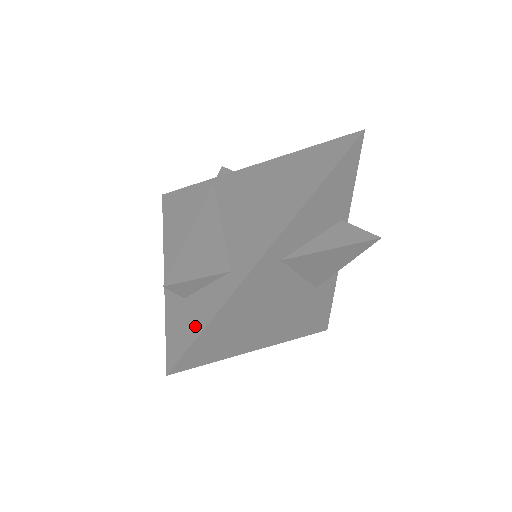
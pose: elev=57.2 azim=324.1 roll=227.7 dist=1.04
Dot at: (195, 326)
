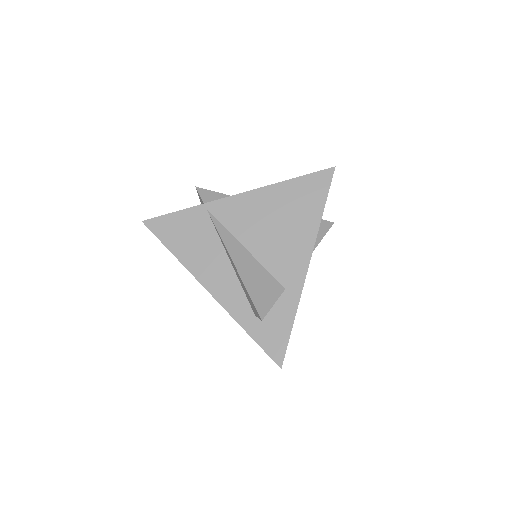
Dot at: (282, 333)
